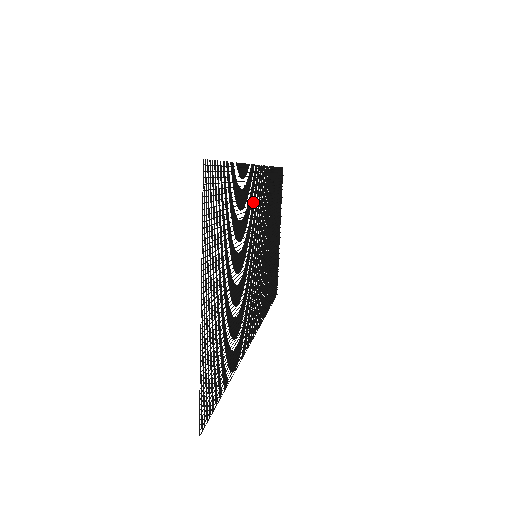
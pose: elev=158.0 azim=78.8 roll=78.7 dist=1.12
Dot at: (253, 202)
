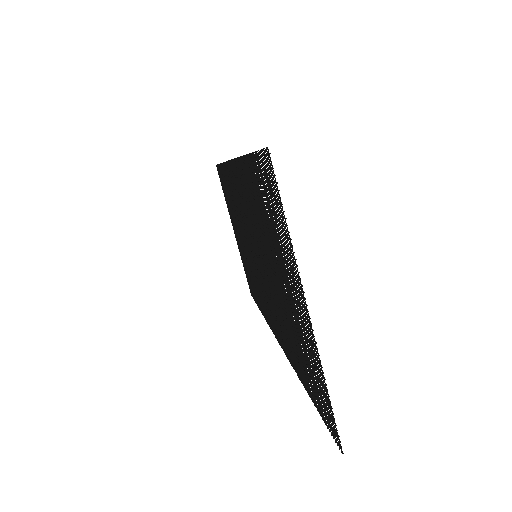
Dot at: (243, 199)
